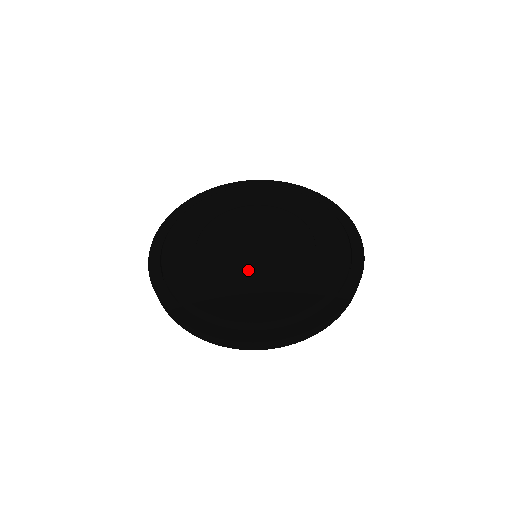
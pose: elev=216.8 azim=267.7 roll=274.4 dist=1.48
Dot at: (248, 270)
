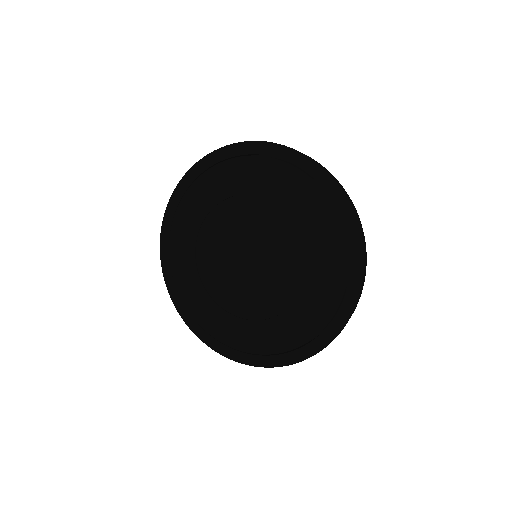
Dot at: (256, 291)
